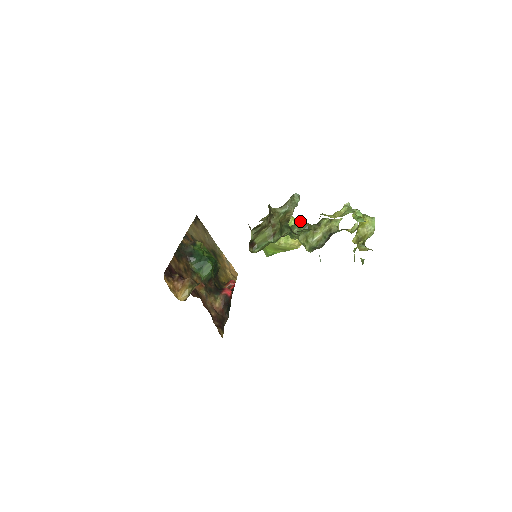
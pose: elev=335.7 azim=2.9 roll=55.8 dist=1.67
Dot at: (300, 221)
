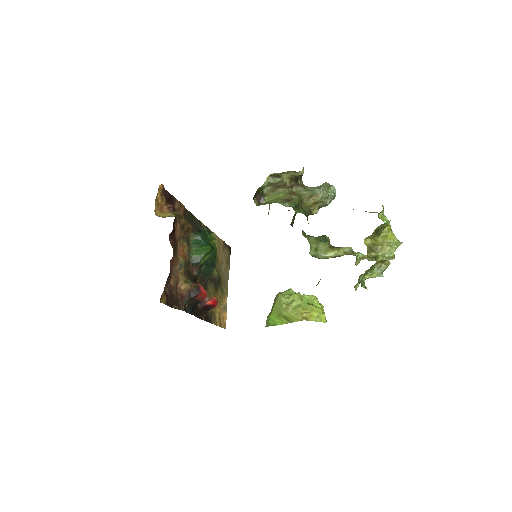
Dot at: (322, 307)
